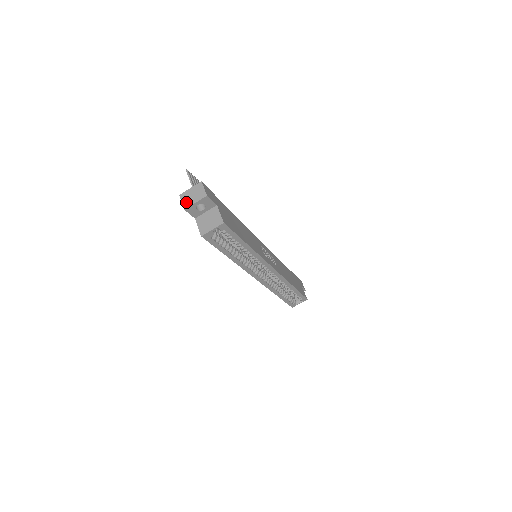
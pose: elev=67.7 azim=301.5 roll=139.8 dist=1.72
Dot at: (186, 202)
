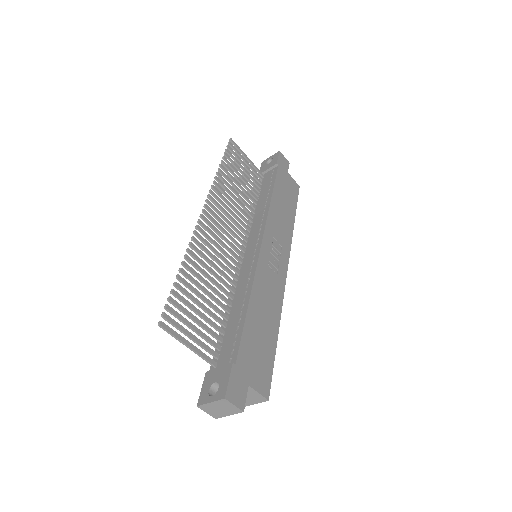
Dot at: (214, 414)
